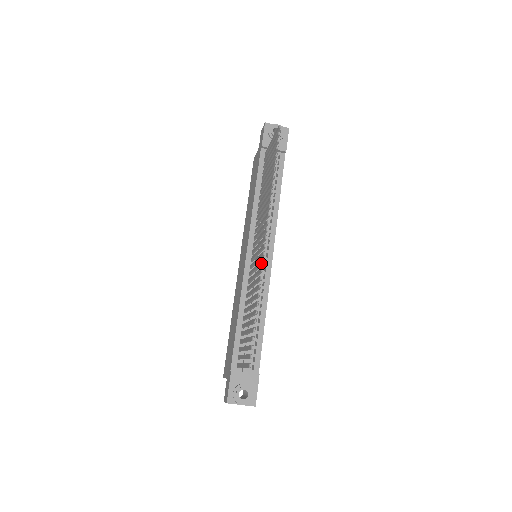
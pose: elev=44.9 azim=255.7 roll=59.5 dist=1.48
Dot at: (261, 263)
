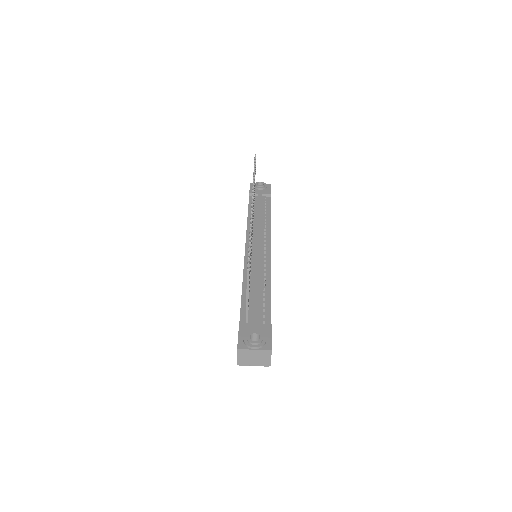
Dot at: occluded
